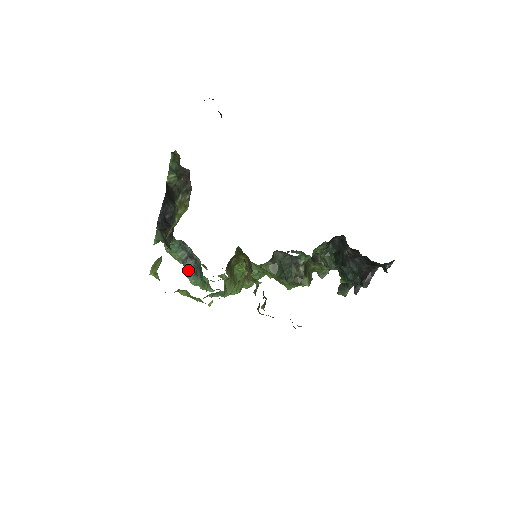
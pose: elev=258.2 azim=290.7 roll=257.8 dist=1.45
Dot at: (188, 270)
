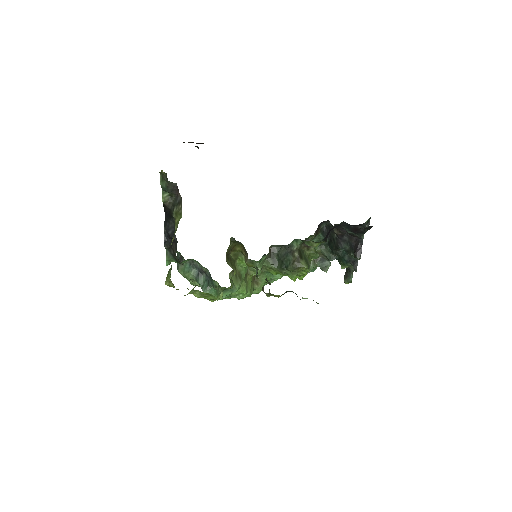
Dot at: (202, 284)
